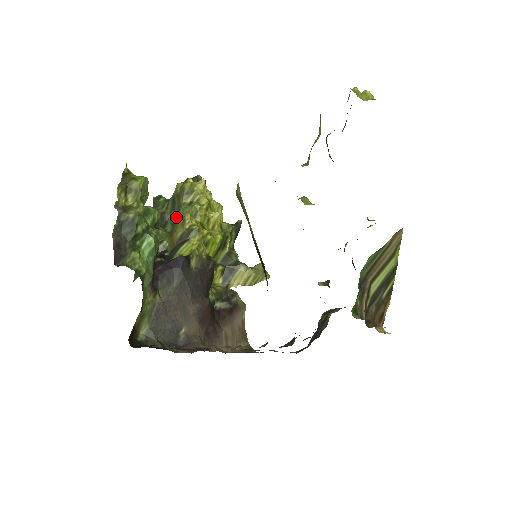
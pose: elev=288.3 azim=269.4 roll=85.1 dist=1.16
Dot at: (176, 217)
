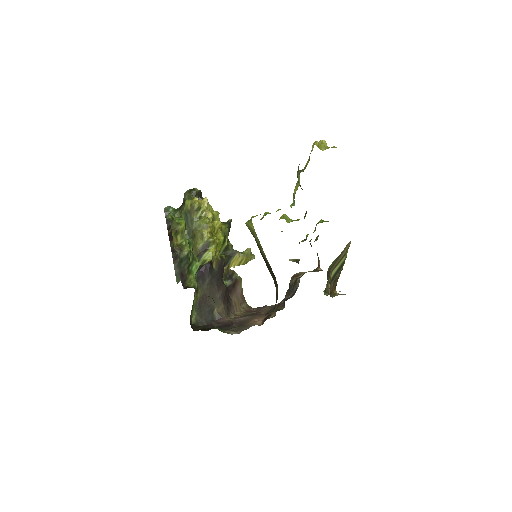
Dot at: (190, 228)
